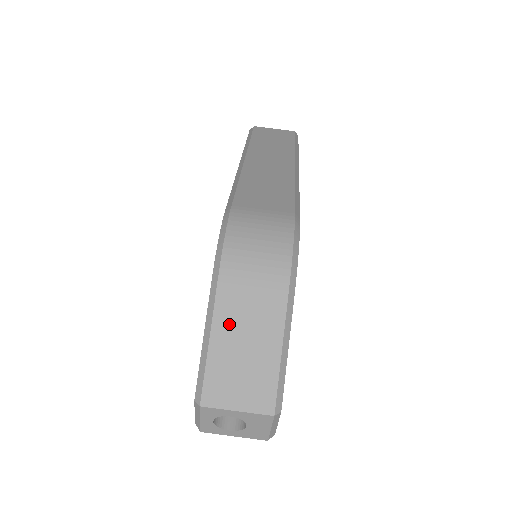
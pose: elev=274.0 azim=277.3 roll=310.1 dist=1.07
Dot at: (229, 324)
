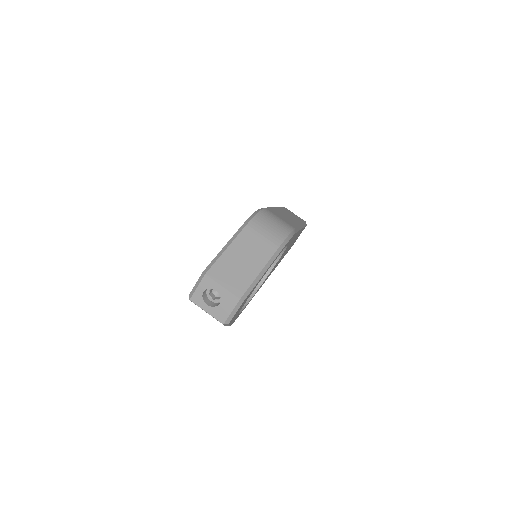
Dot at: (240, 247)
